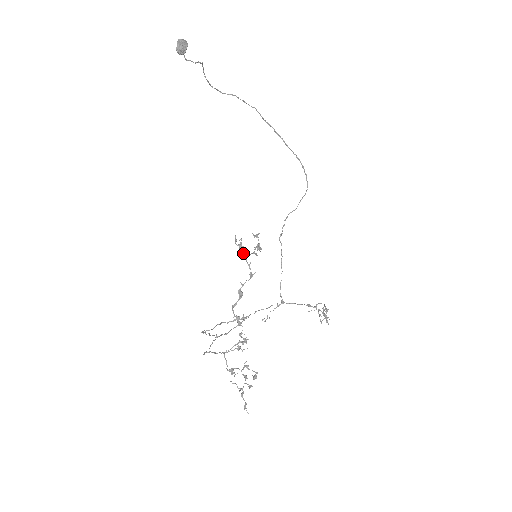
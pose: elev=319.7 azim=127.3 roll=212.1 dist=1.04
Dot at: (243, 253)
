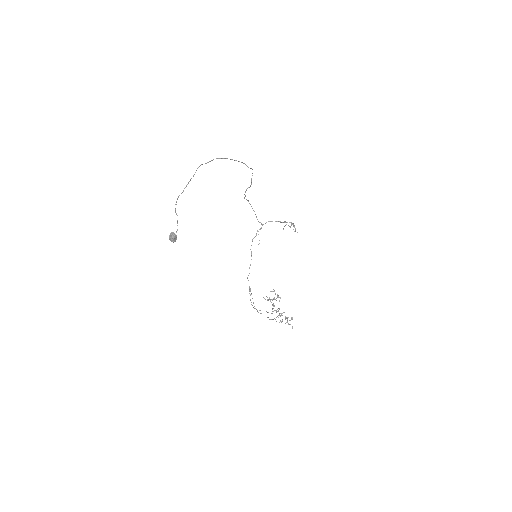
Dot at: (270, 300)
